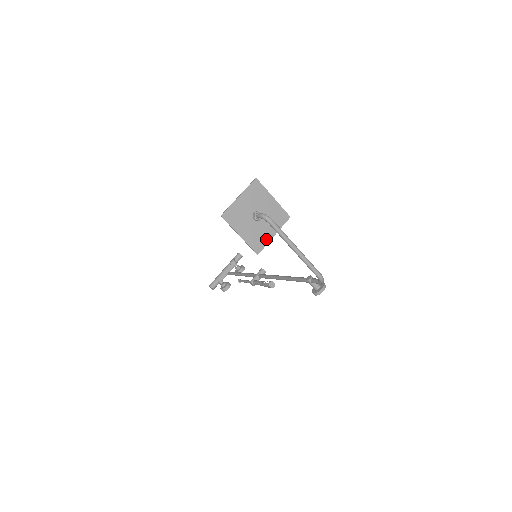
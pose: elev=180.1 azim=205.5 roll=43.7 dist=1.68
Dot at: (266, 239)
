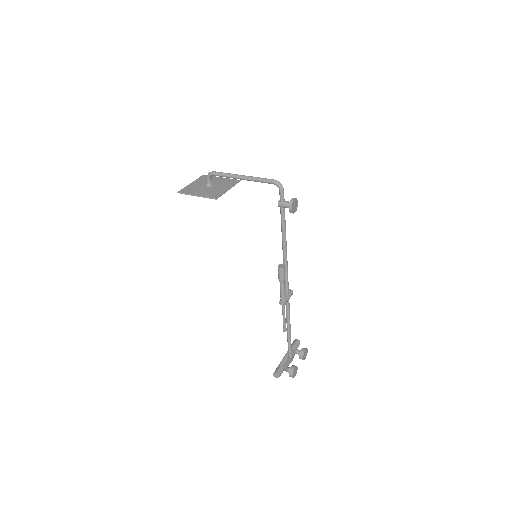
Dot at: (222, 192)
